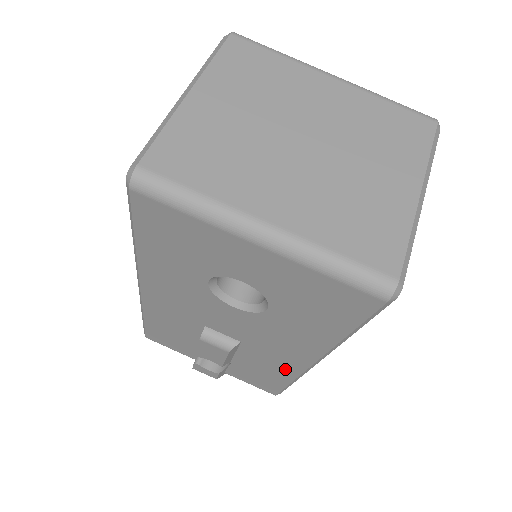
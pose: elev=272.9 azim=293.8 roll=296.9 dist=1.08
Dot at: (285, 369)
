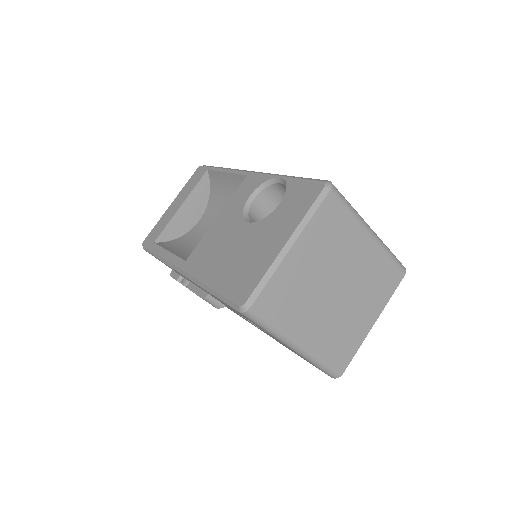
Dot at: occluded
